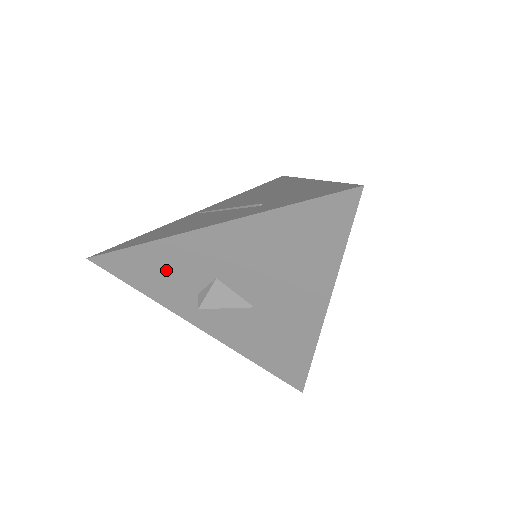
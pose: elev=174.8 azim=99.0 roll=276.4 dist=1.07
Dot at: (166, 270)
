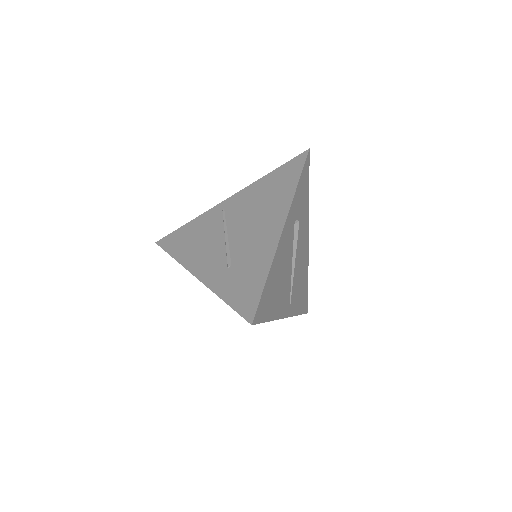
Dot at: occluded
